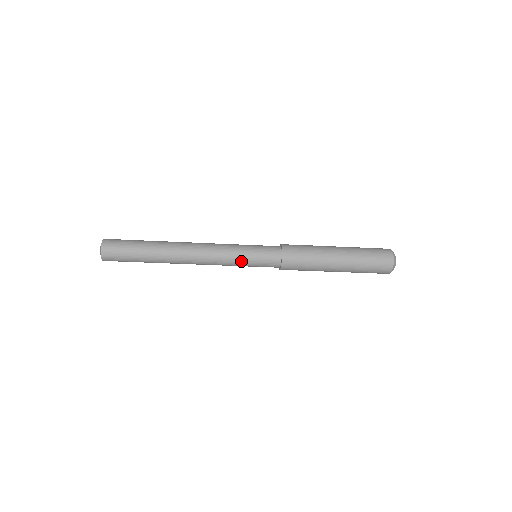
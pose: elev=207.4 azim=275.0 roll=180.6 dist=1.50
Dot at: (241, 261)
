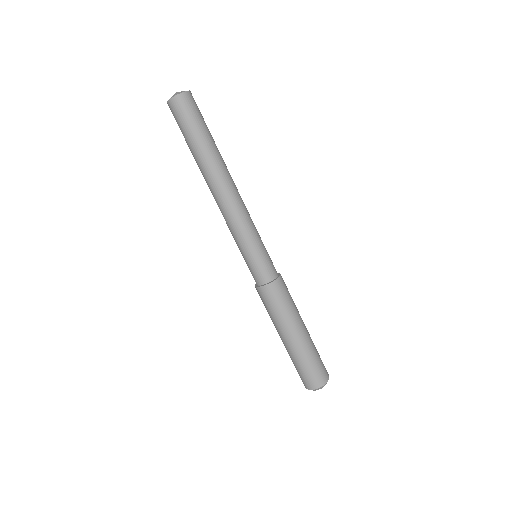
Dot at: (243, 245)
